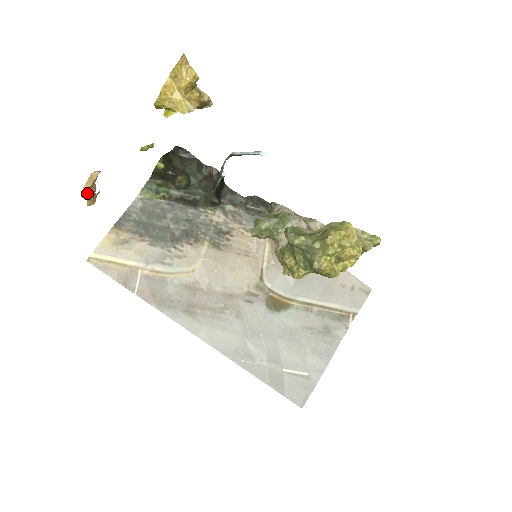
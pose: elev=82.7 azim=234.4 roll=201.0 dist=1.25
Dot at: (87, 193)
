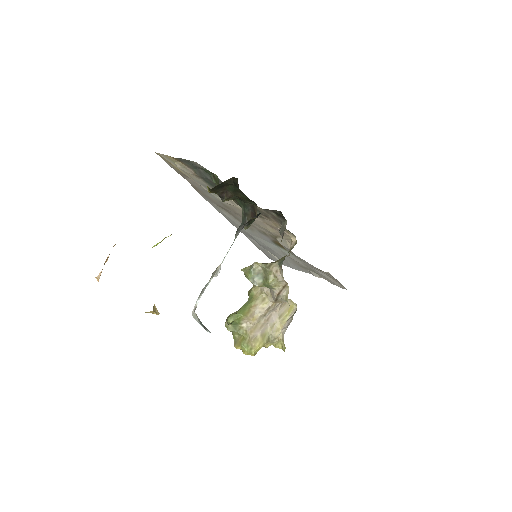
Dot at: occluded
